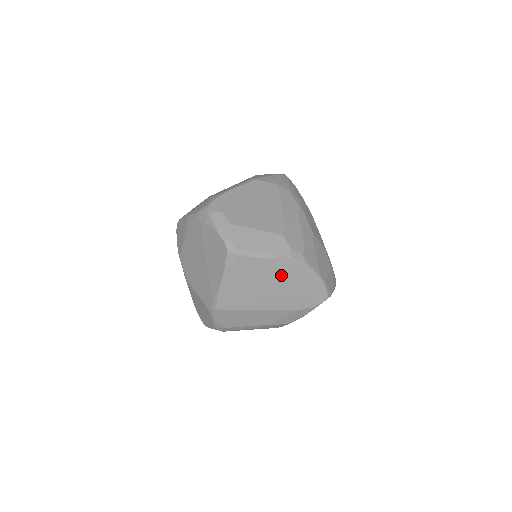
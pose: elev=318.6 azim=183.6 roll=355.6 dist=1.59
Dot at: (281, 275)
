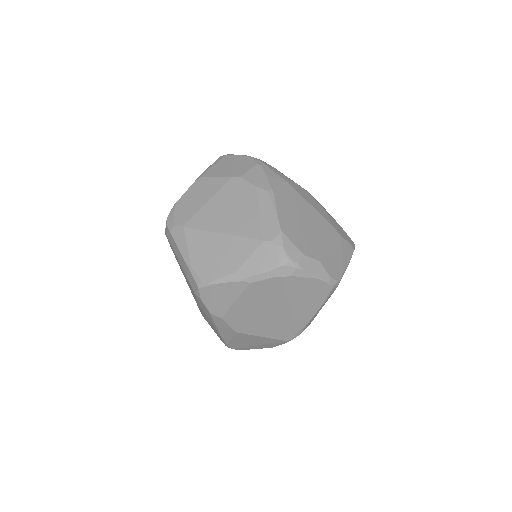
Dot at: occluded
